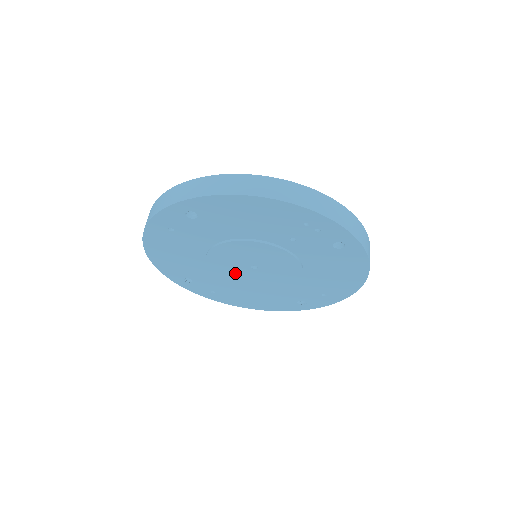
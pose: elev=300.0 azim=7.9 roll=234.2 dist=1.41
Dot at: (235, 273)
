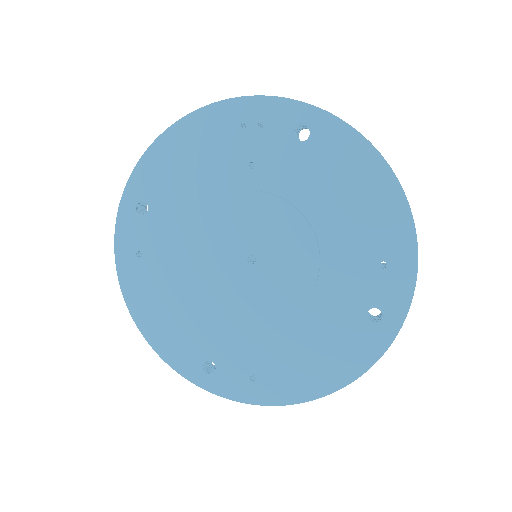
Dot at: (242, 295)
